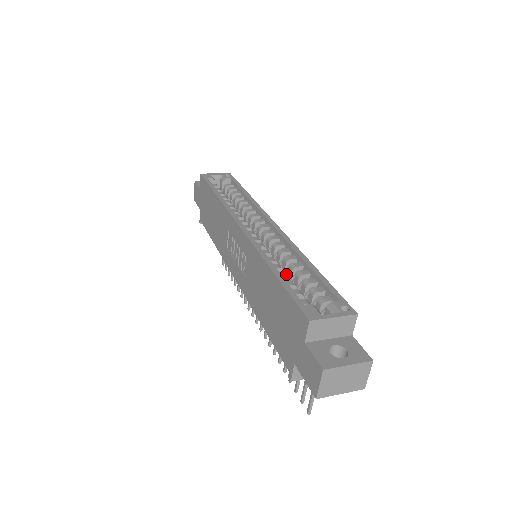
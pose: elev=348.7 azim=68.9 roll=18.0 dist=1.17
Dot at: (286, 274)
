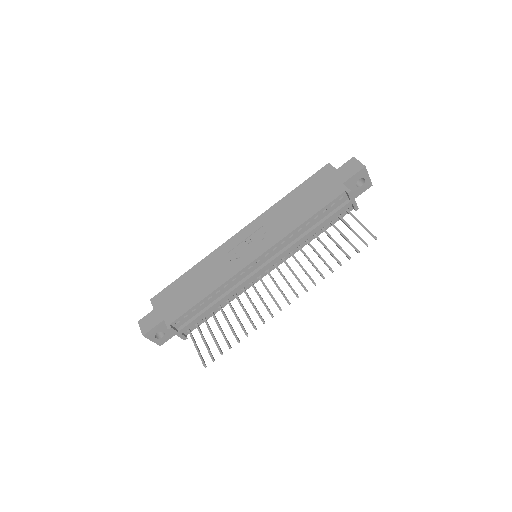
Dot at: occluded
